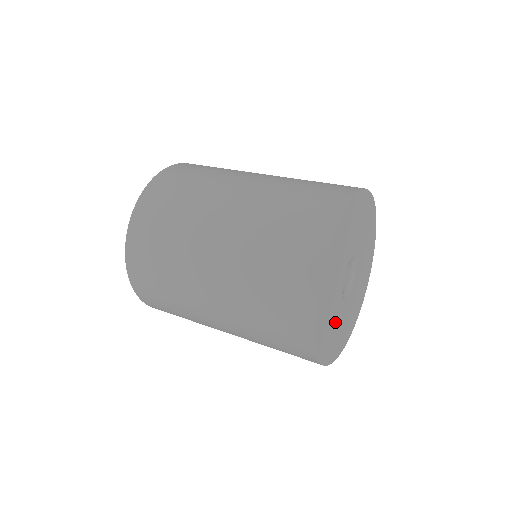
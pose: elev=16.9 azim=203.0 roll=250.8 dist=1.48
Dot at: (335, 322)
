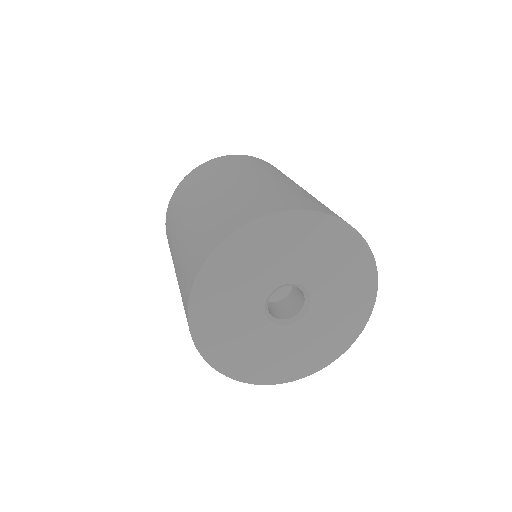
Dot at: (267, 347)
